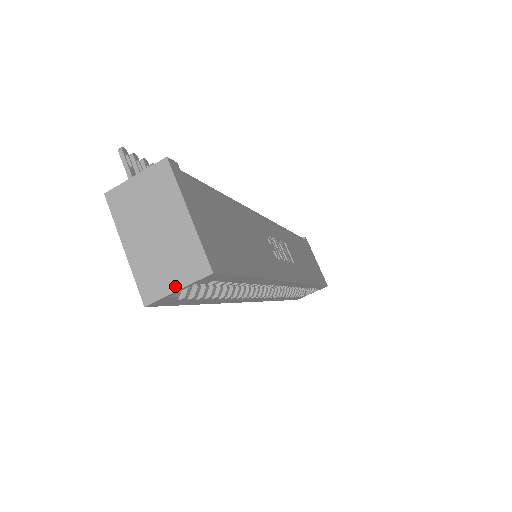
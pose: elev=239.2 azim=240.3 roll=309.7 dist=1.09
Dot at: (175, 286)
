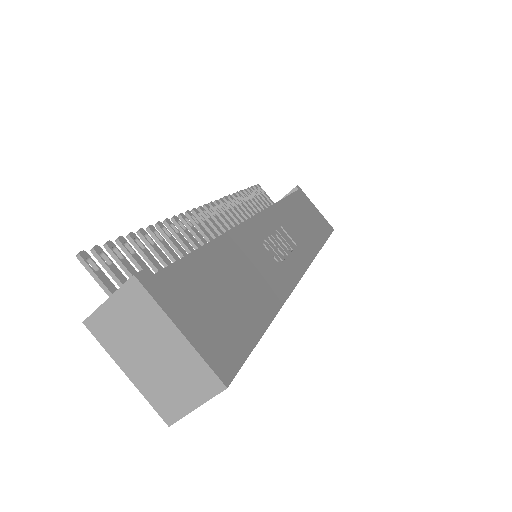
Dot at: (192, 405)
